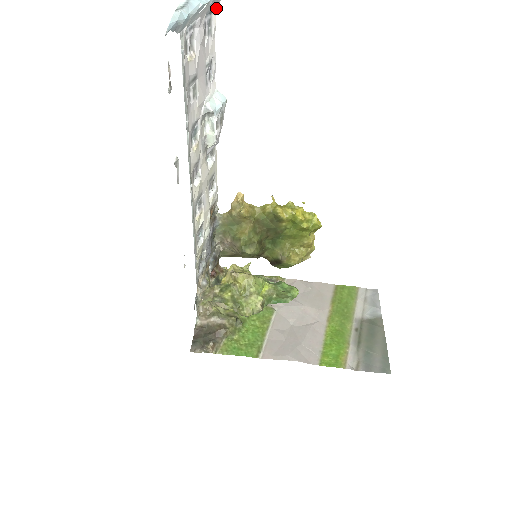
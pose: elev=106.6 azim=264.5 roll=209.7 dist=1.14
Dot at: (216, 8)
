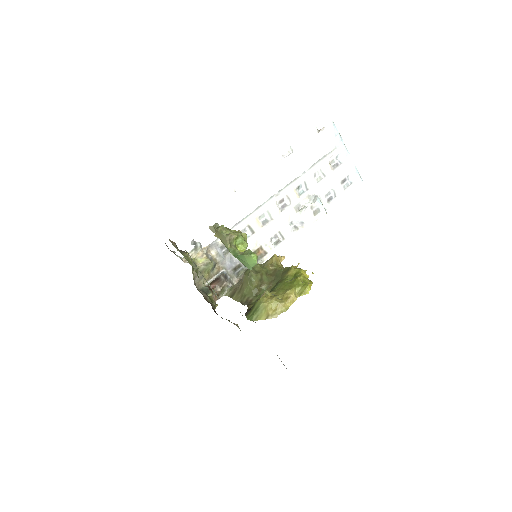
Dot at: (355, 185)
